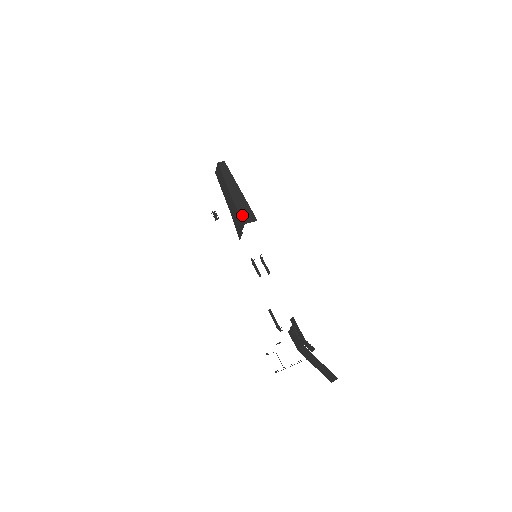
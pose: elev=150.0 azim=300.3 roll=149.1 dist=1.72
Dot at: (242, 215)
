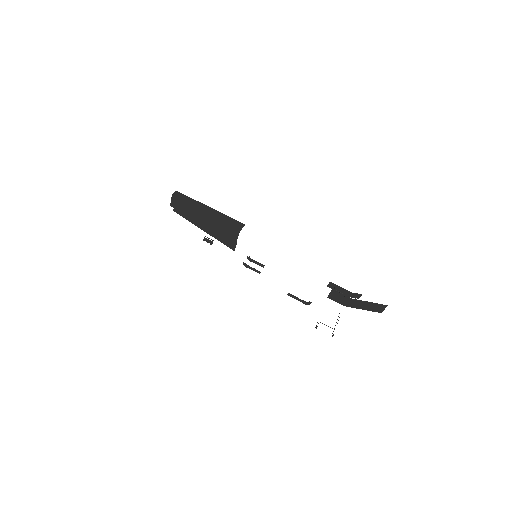
Dot at: (231, 227)
